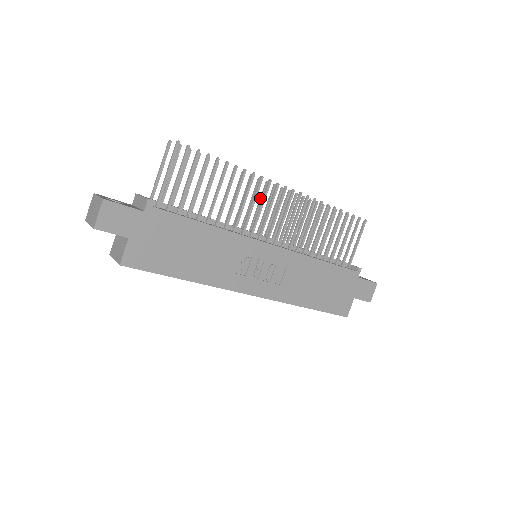
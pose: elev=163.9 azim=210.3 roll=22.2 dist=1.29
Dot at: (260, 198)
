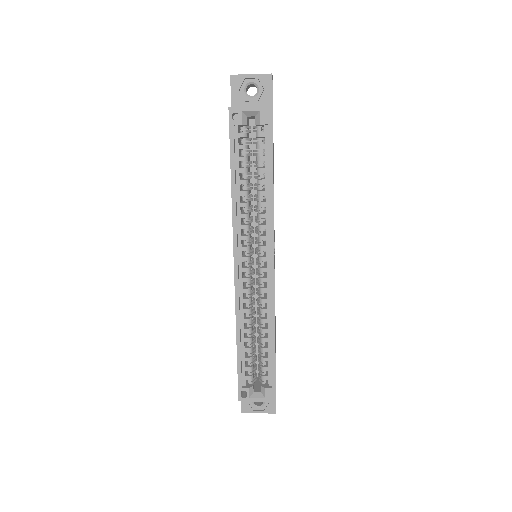
Dot at: occluded
